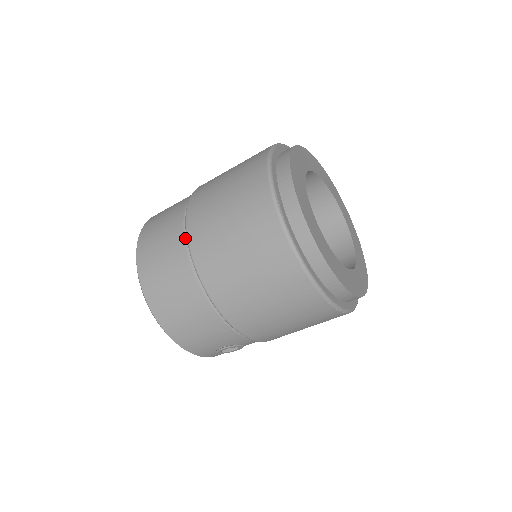
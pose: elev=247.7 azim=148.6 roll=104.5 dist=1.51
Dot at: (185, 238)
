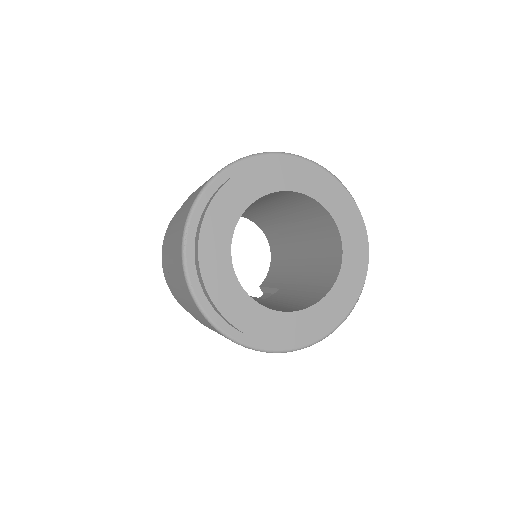
Dot at: occluded
